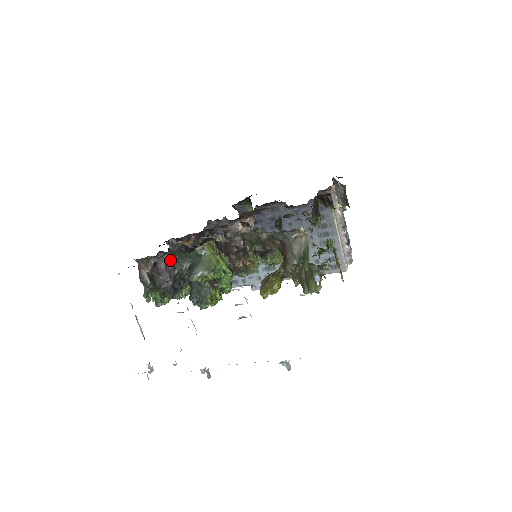
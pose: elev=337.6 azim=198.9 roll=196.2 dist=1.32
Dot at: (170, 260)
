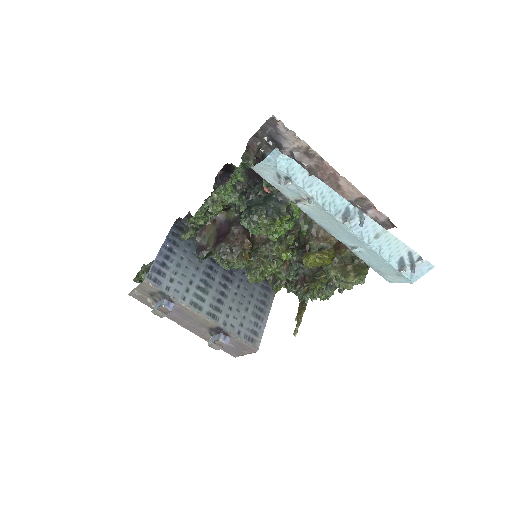
Dot at: (306, 161)
